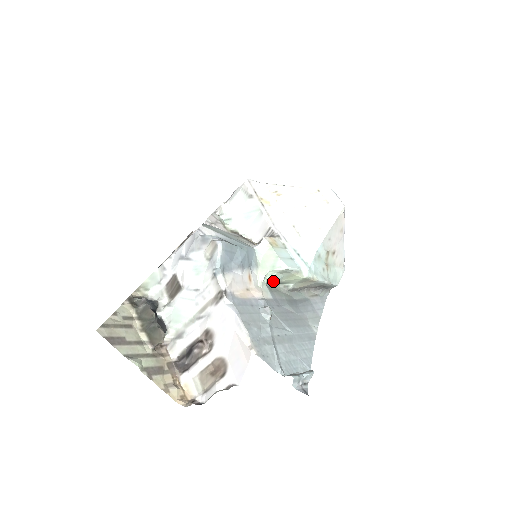
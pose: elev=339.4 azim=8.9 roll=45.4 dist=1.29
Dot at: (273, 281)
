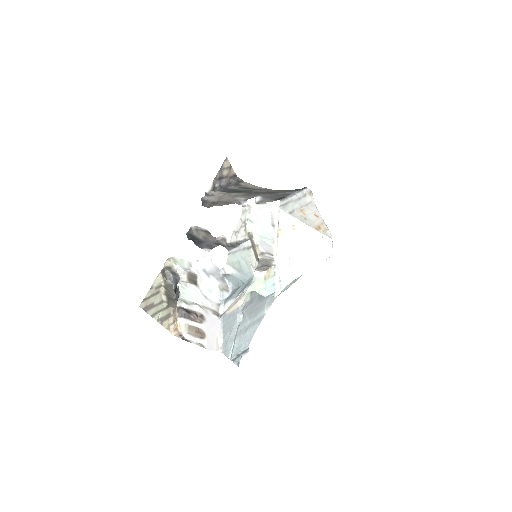
Dot at: occluded
